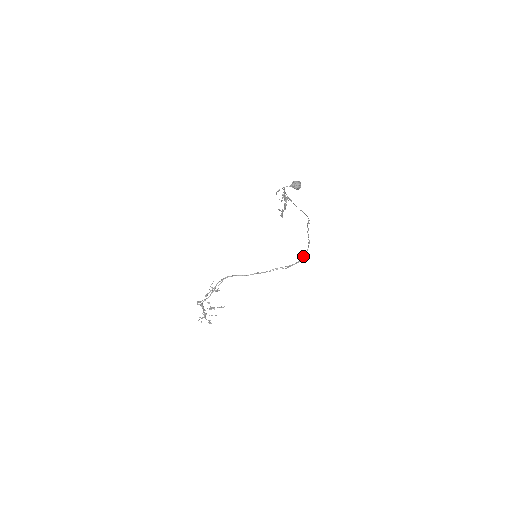
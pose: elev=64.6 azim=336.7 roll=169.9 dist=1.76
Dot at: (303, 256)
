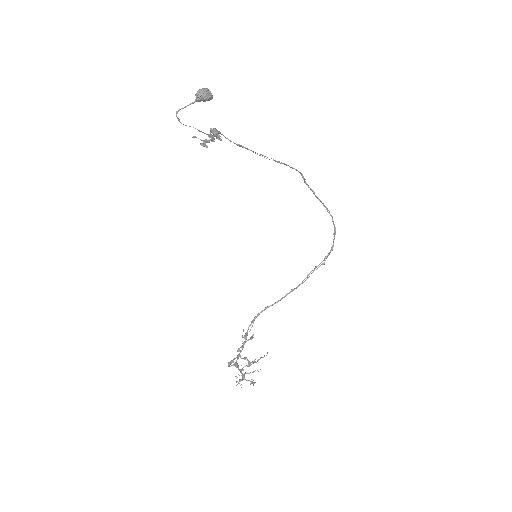
Dot at: (333, 234)
